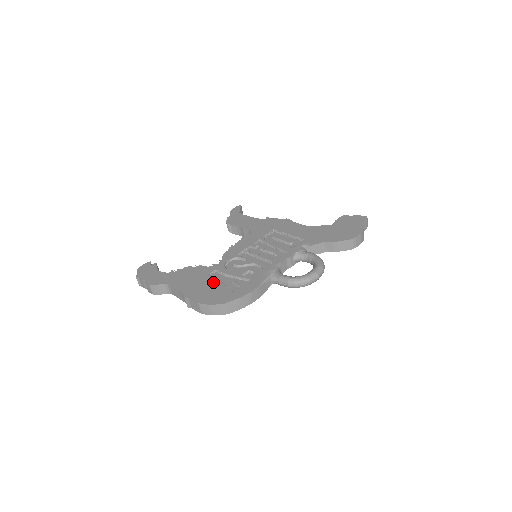
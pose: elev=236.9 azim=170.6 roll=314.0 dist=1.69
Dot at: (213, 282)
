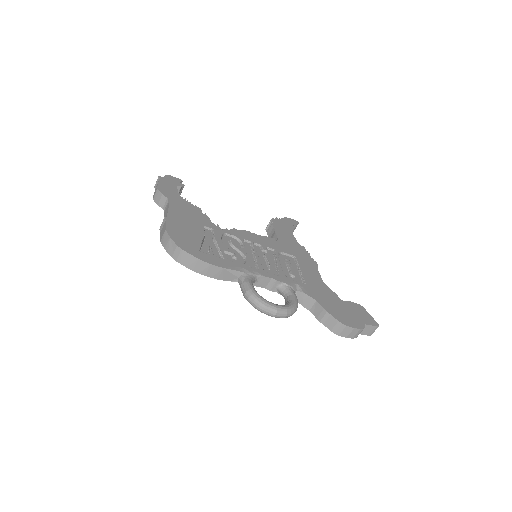
Dot at: (198, 232)
